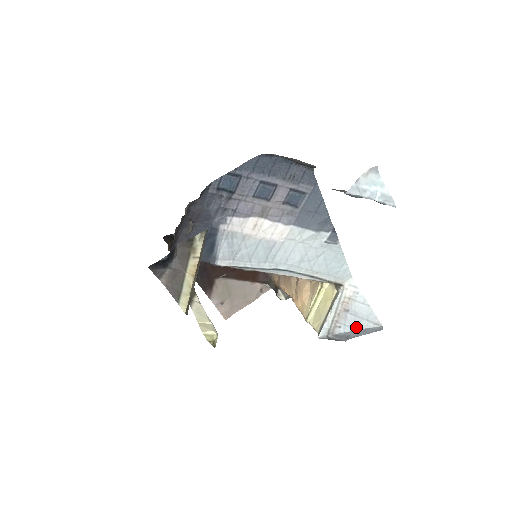
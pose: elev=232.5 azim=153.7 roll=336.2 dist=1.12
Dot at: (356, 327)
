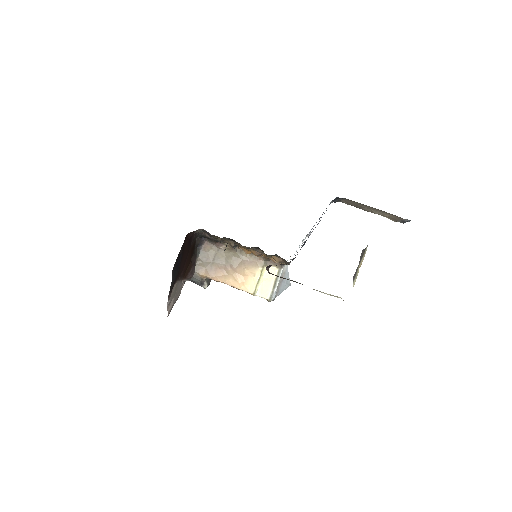
Dot at: (284, 289)
